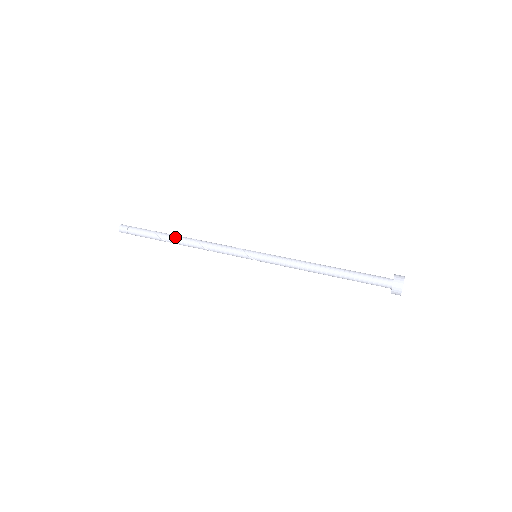
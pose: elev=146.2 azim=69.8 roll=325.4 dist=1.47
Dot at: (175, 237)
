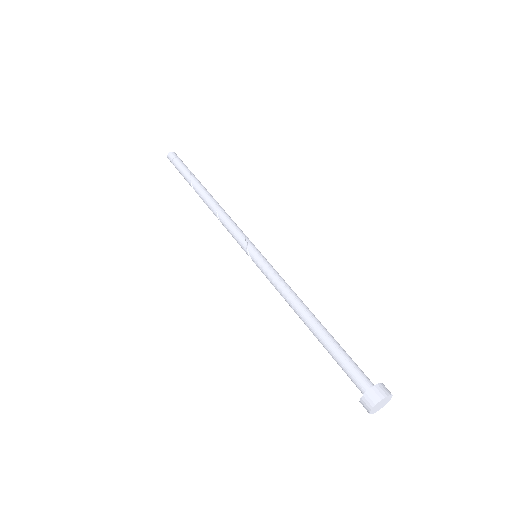
Dot at: (202, 190)
